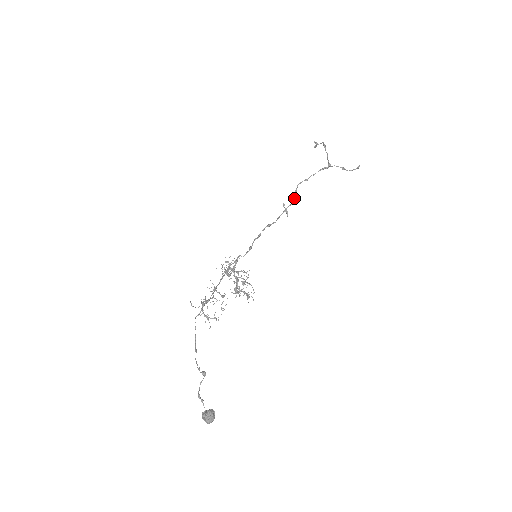
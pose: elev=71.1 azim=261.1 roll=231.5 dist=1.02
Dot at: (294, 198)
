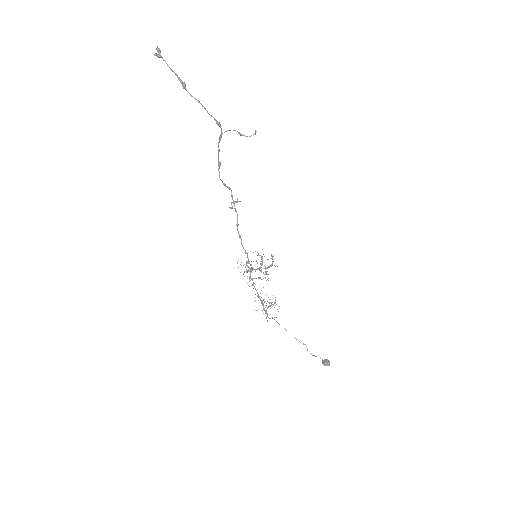
Dot at: occluded
